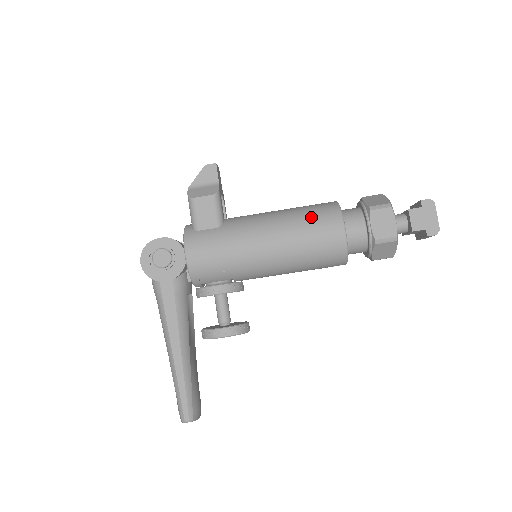
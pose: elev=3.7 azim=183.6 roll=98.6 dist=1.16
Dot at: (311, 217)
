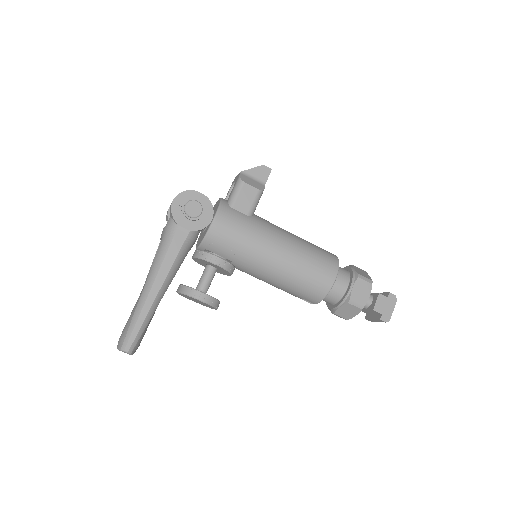
Dot at: (318, 254)
